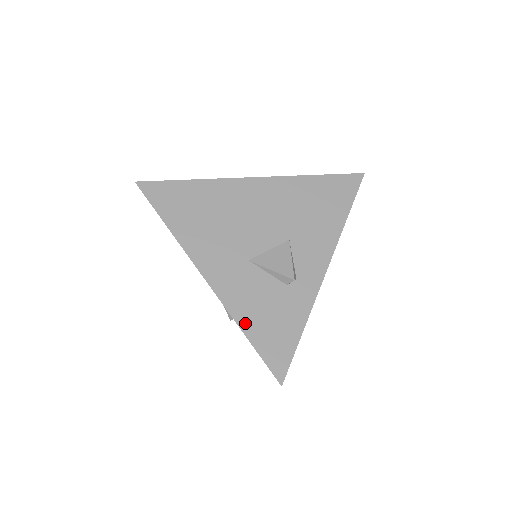
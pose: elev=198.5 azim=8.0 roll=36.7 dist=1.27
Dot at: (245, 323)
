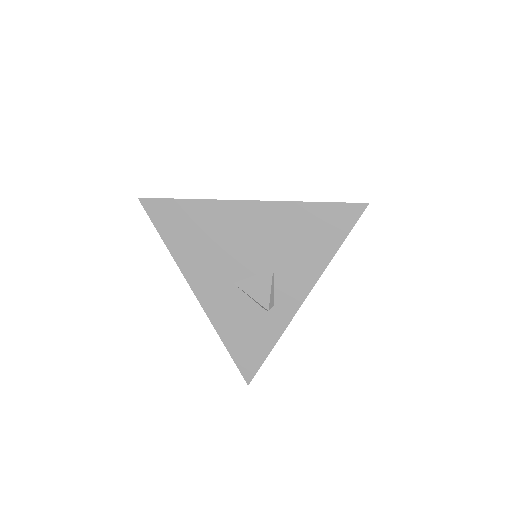
Dot at: (225, 335)
